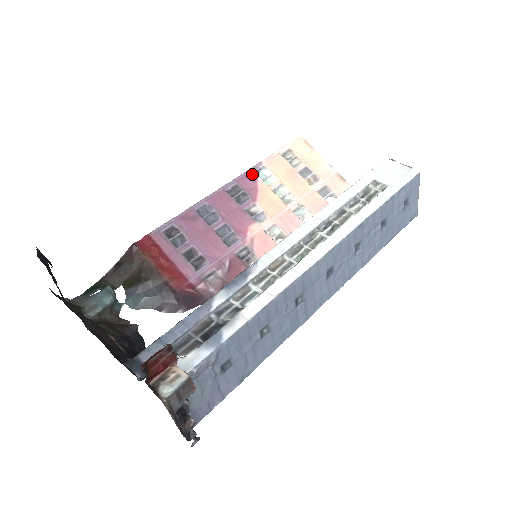
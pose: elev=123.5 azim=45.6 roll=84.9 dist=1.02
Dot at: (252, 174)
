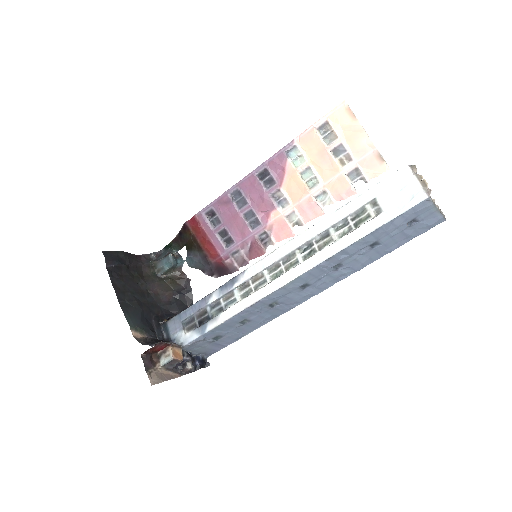
Dot at: (282, 156)
